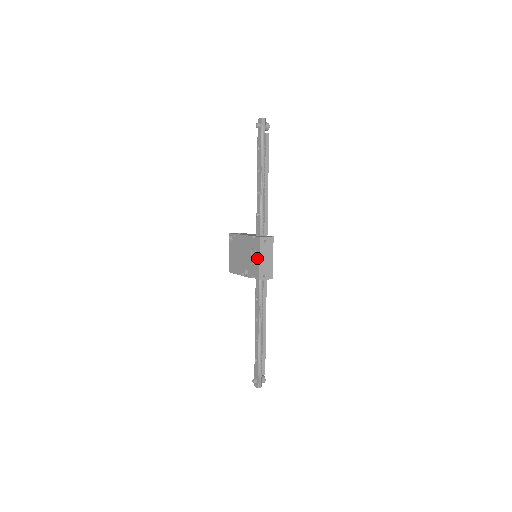
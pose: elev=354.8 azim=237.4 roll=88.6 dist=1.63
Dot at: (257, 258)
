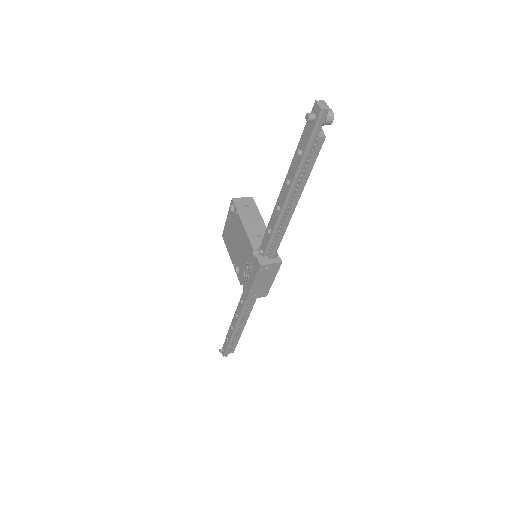
Dot at: (251, 279)
